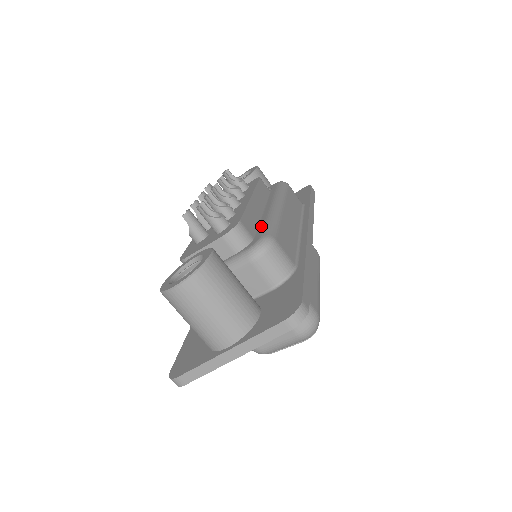
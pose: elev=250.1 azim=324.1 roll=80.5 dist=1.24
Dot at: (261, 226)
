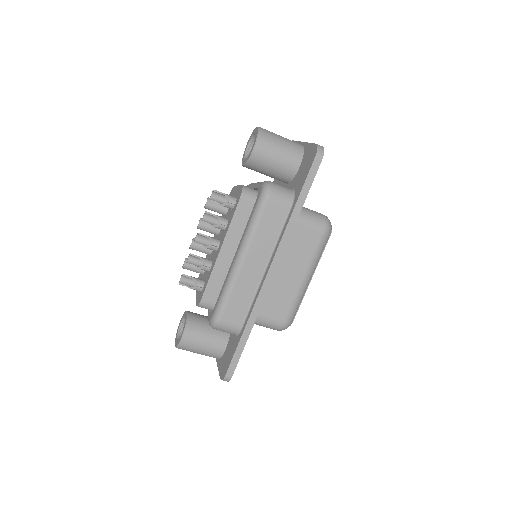
Dot at: (219, 295)
